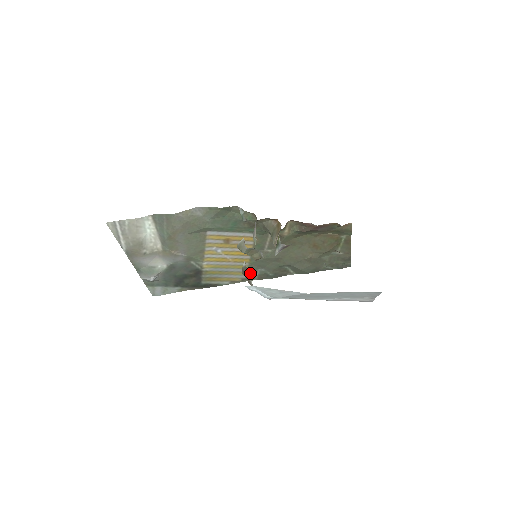
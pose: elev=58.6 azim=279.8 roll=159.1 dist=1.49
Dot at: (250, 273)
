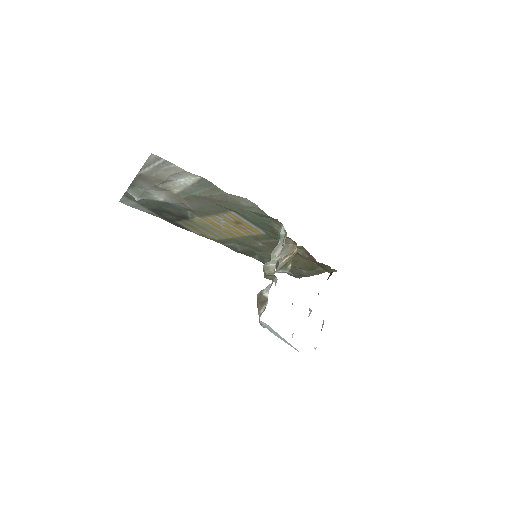
Dot at: (225, 240)
